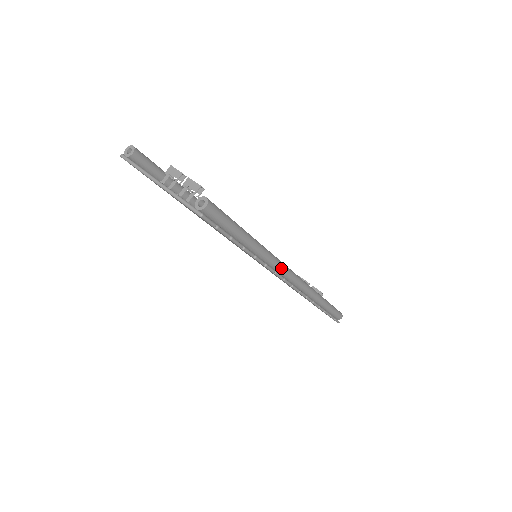
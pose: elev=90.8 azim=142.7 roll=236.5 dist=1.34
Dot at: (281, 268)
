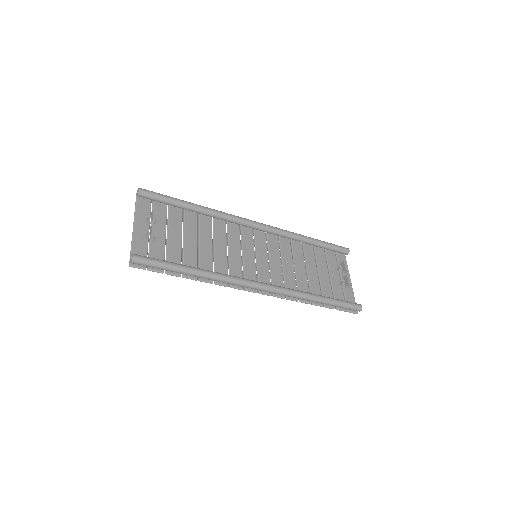
Dot at: (236, 284)
